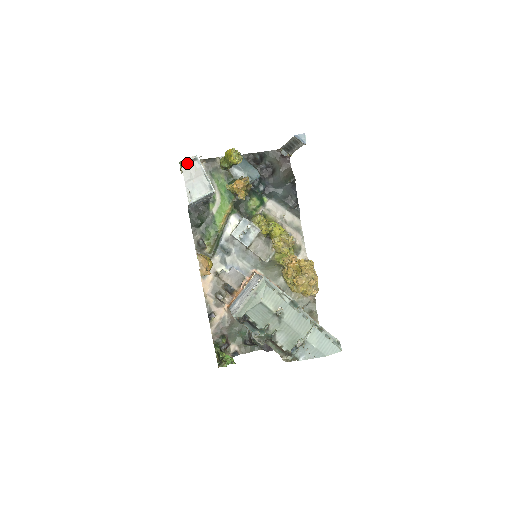
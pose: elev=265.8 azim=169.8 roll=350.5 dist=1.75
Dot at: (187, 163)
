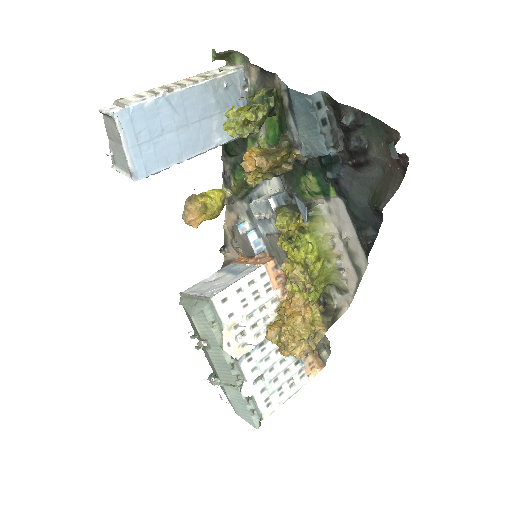
Dot at: (106, 114)
